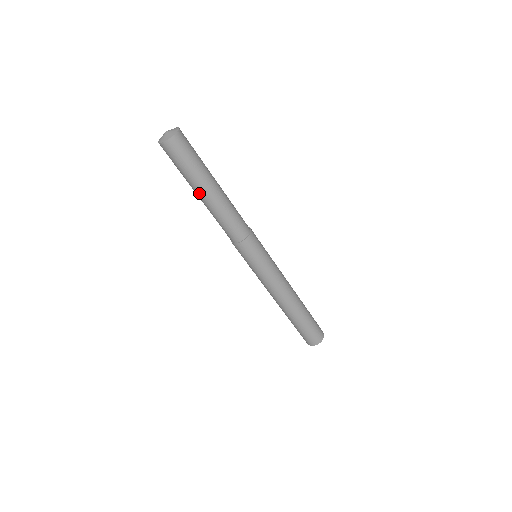
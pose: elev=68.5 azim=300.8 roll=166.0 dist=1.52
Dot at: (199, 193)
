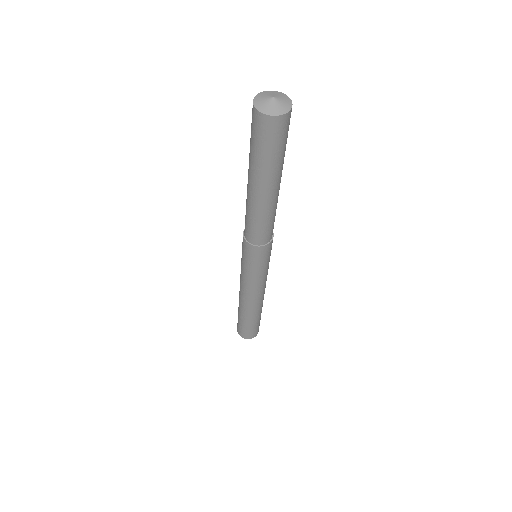
Dot at: (254, 184)
